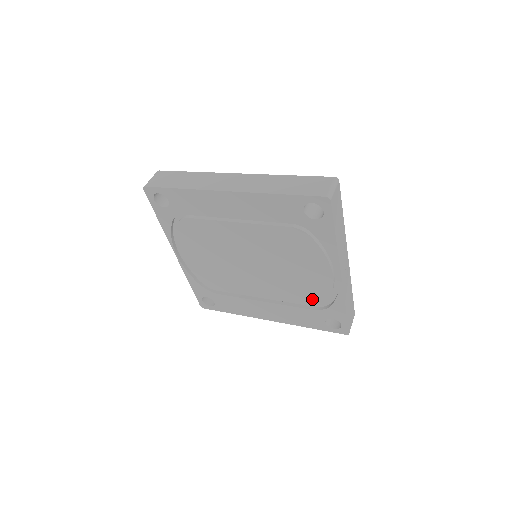
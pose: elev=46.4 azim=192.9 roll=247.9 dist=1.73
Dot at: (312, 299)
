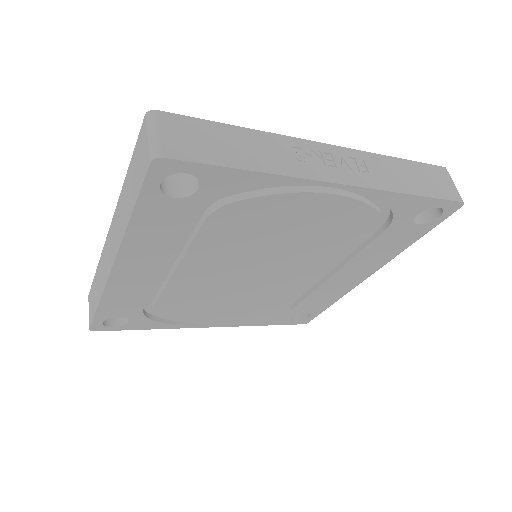
Dot at: (363, 228)
